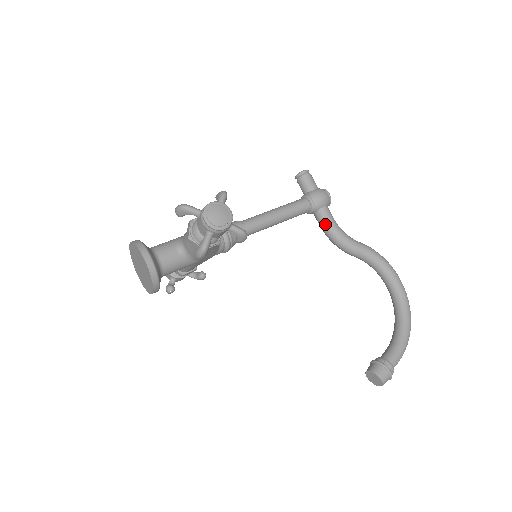
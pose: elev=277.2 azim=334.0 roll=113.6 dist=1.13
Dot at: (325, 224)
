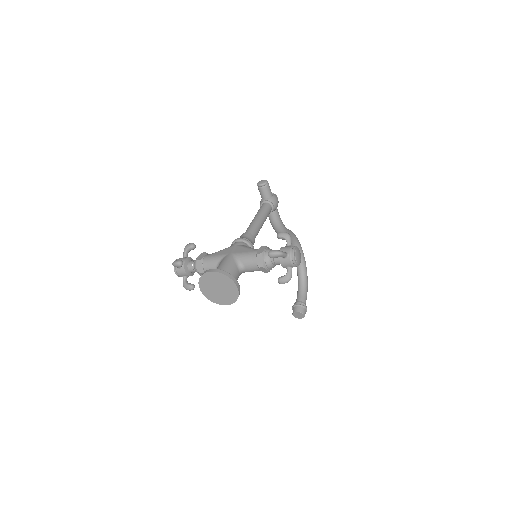
Dot at: (277, 221)
